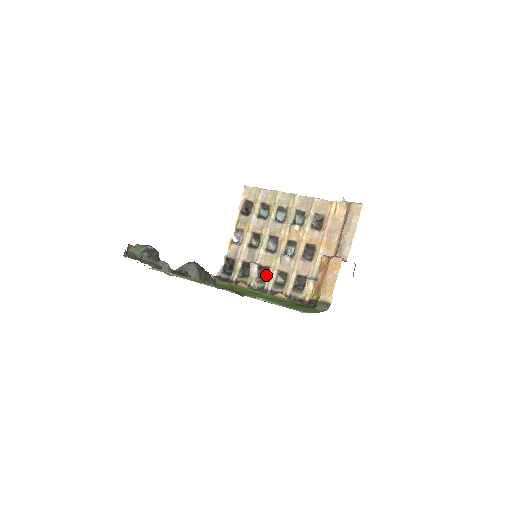
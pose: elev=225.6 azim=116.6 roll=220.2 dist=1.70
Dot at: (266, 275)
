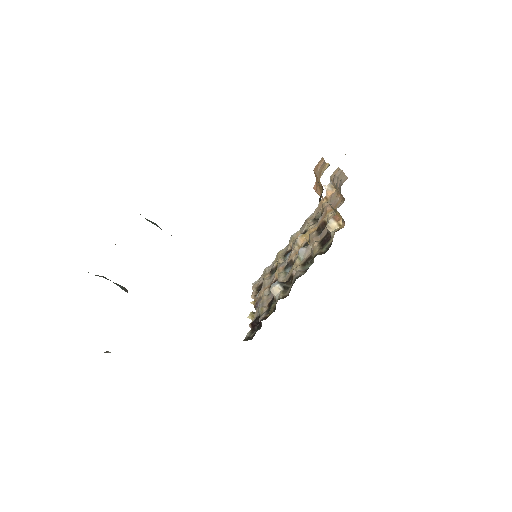
Dot at: occluded
